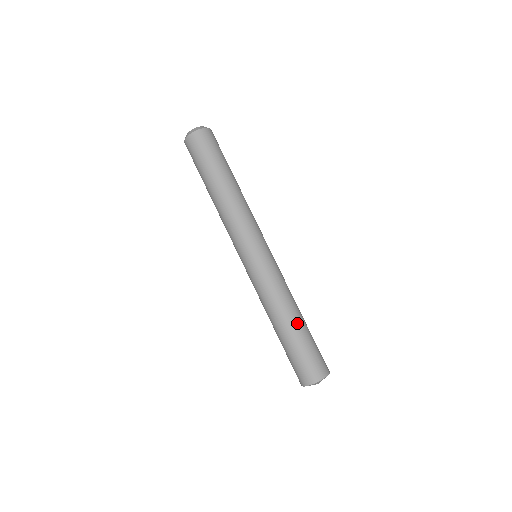
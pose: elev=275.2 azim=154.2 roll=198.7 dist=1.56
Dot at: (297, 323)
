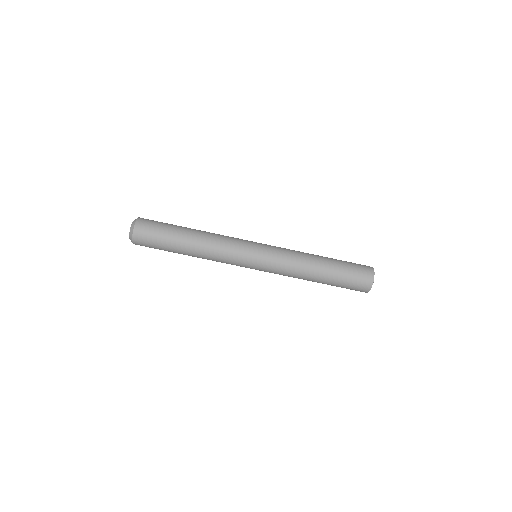
Dot at: (325, 258)
